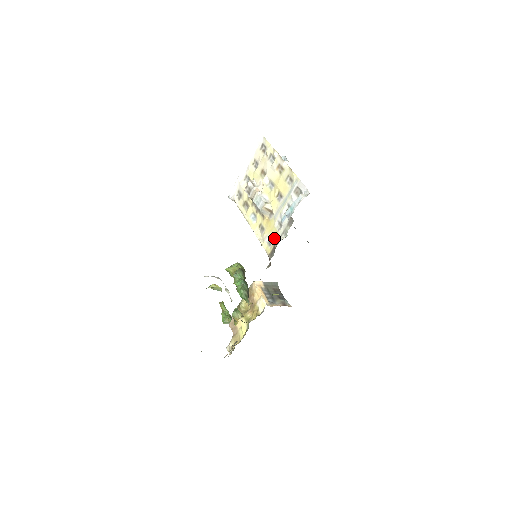
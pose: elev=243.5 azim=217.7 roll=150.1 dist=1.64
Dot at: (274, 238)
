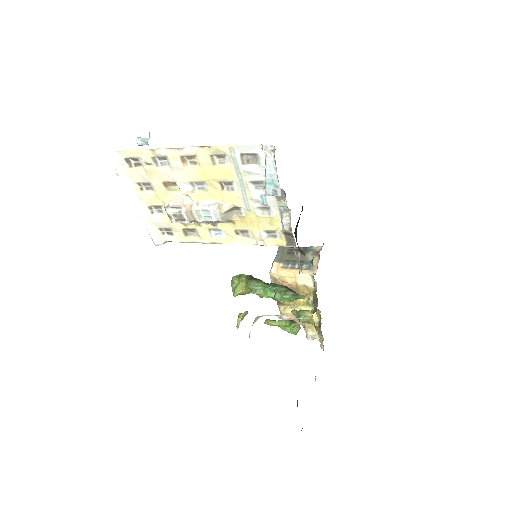
Dot at: (274, 227)
